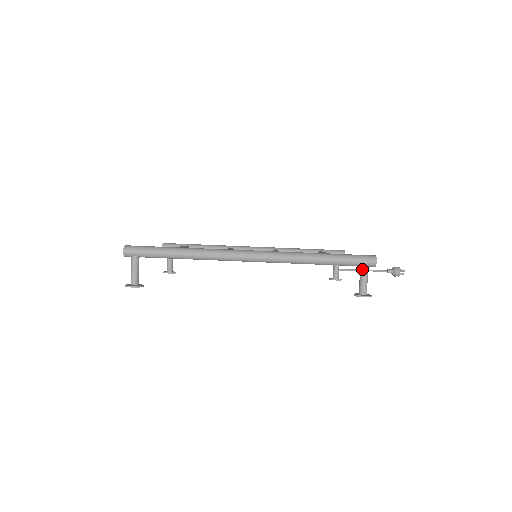
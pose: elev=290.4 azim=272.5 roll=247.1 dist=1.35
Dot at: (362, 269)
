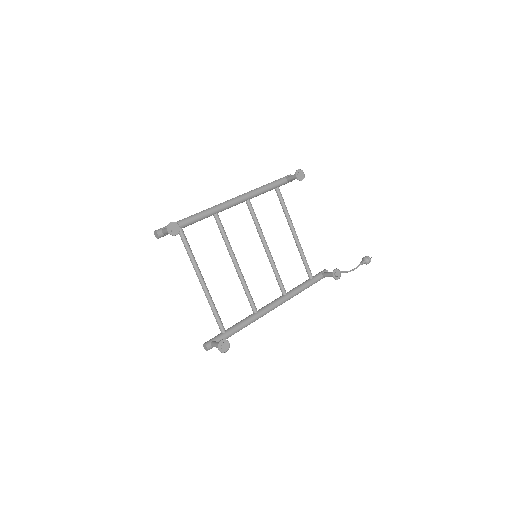
Dot at: (287, 177)
